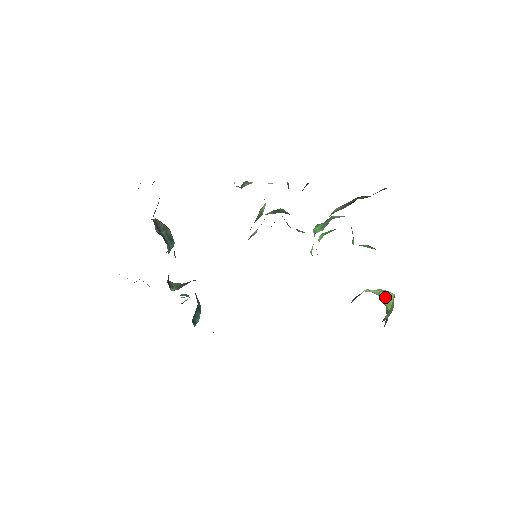
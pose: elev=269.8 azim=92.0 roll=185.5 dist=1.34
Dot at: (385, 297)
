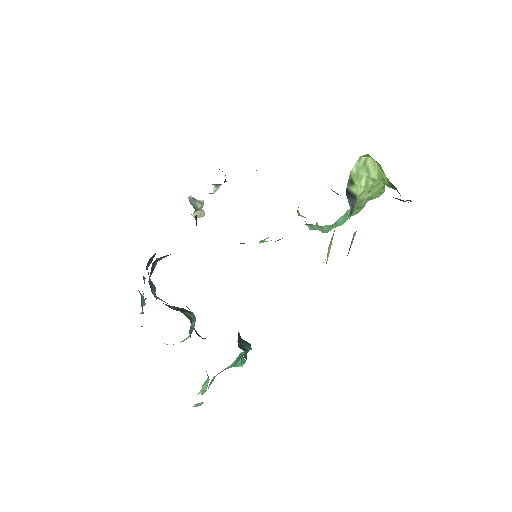
Dot at: (373, 174)
